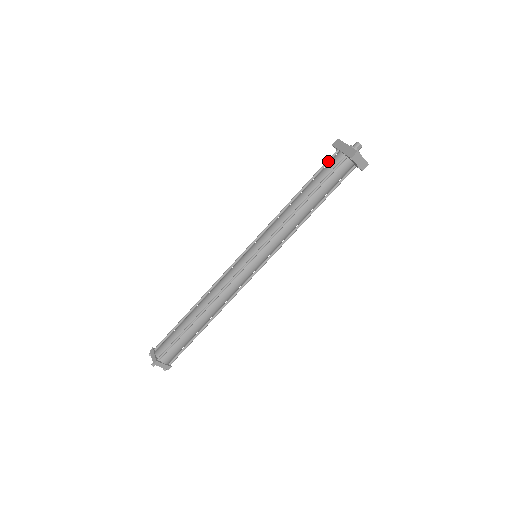
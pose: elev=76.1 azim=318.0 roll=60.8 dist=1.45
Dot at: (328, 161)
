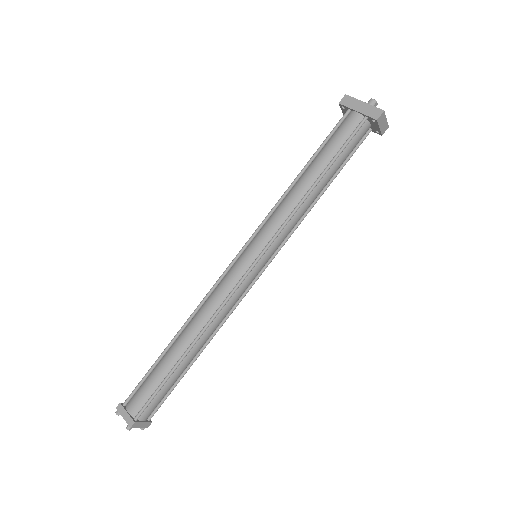
Dot at: (339, 124)
